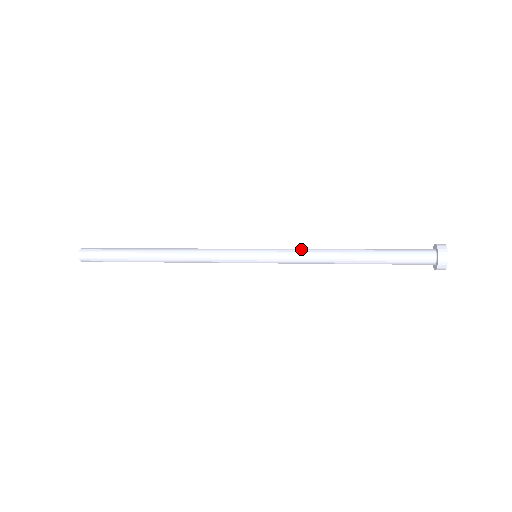
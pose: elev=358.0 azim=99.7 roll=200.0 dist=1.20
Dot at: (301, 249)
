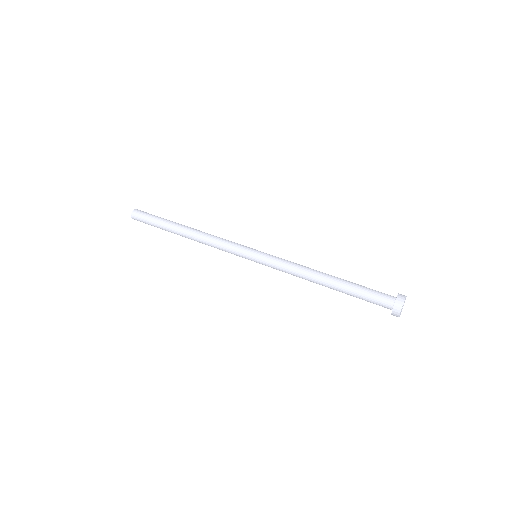
Dot at: (289, 263)
